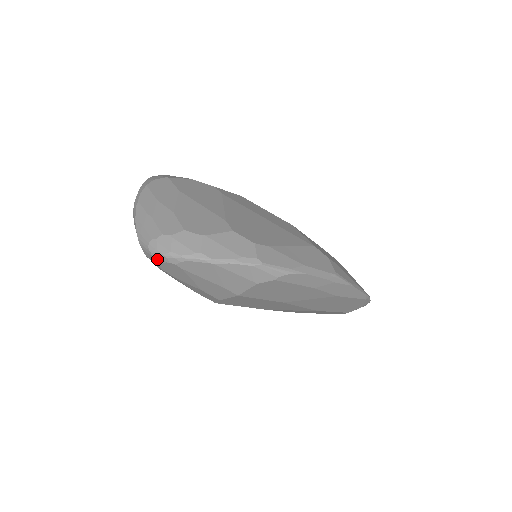
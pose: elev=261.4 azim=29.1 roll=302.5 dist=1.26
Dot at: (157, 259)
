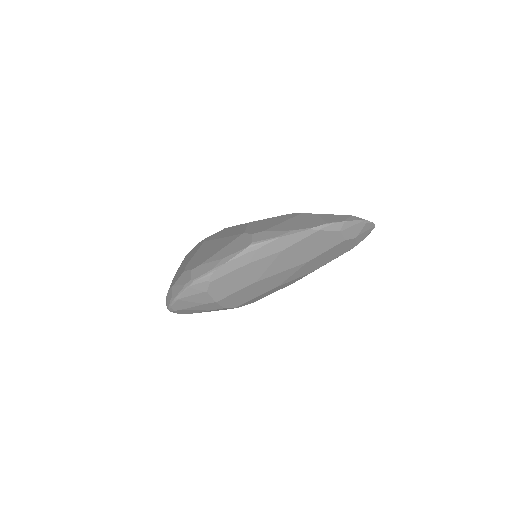
Dot at: (173, 312)
